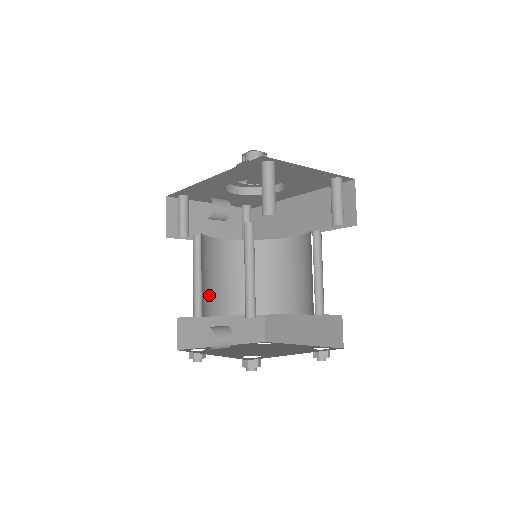
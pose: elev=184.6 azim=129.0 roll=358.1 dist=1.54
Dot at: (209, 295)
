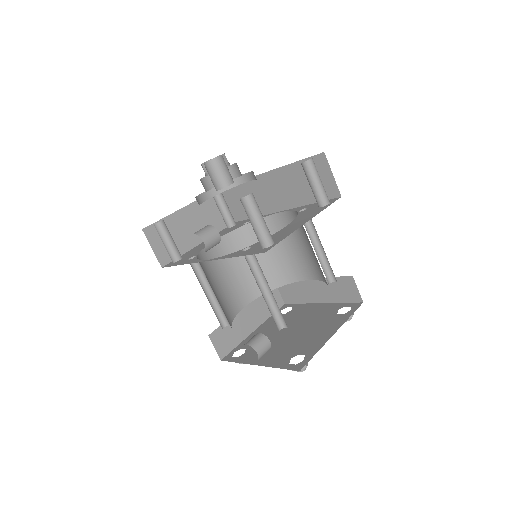
Dot at: (226, 301)
